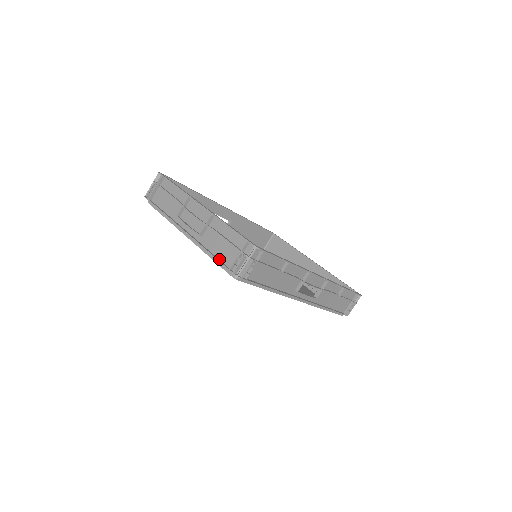
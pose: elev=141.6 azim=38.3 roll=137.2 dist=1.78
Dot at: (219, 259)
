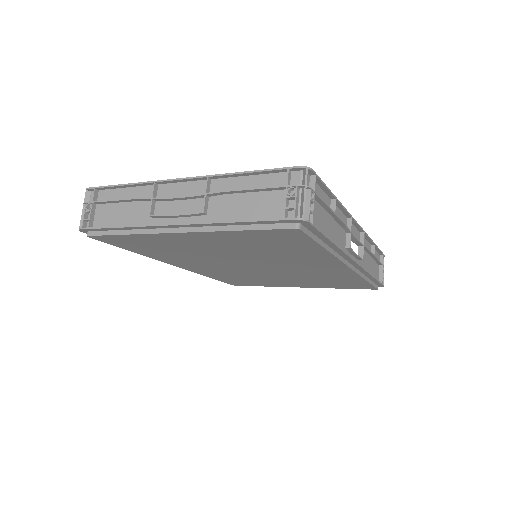
Dot at: (255, 221)
